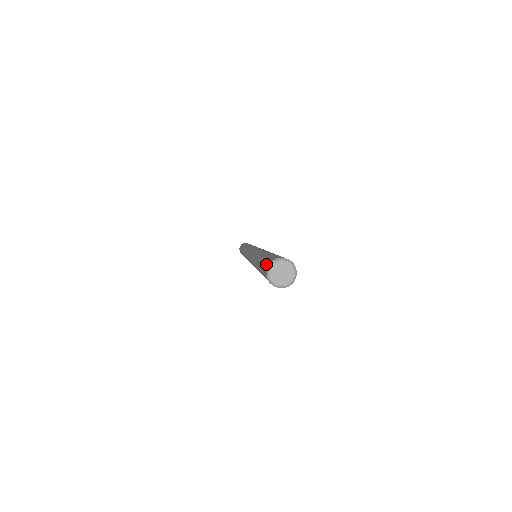
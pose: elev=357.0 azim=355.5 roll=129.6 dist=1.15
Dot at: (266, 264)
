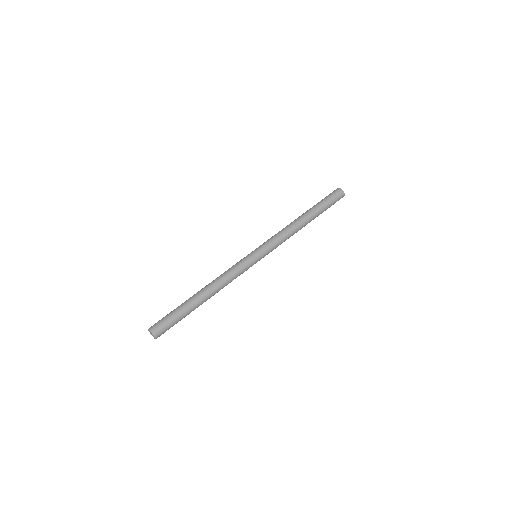
Dot at: (155, 324)
